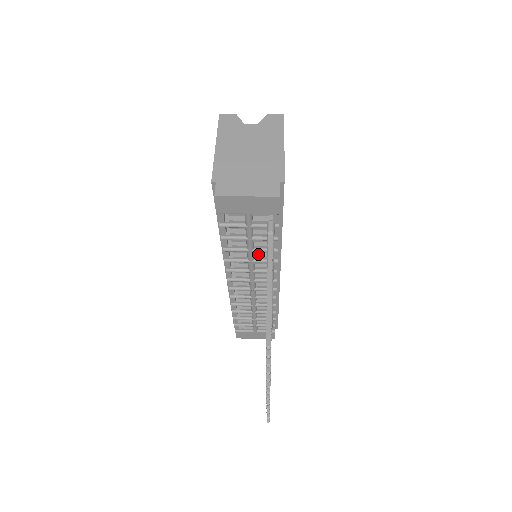
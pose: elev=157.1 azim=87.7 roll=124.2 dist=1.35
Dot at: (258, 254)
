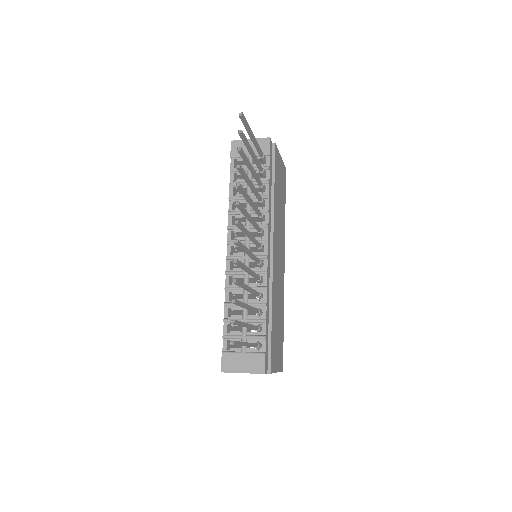
Dot at: occluded
